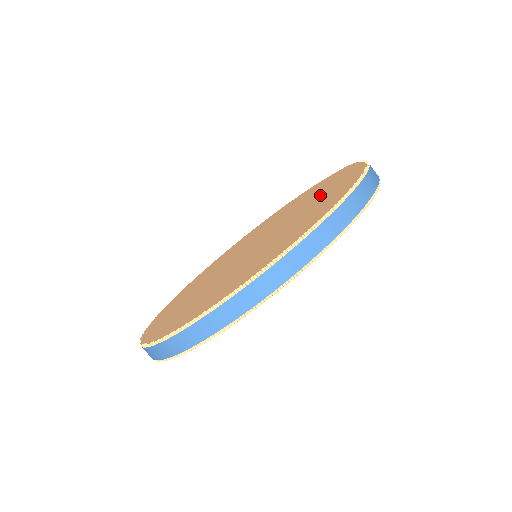
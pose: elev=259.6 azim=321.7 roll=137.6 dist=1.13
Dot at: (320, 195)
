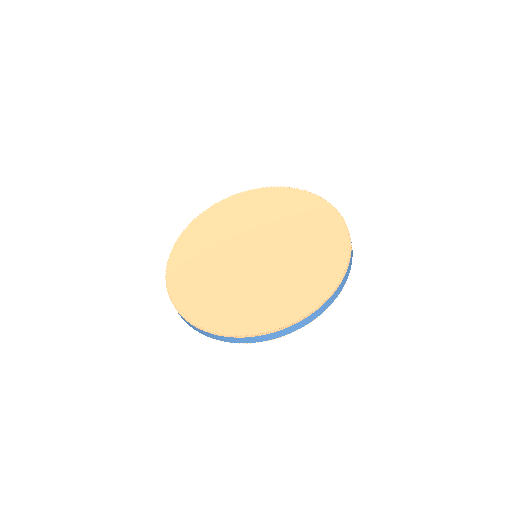
Dot at: (311, 233)
